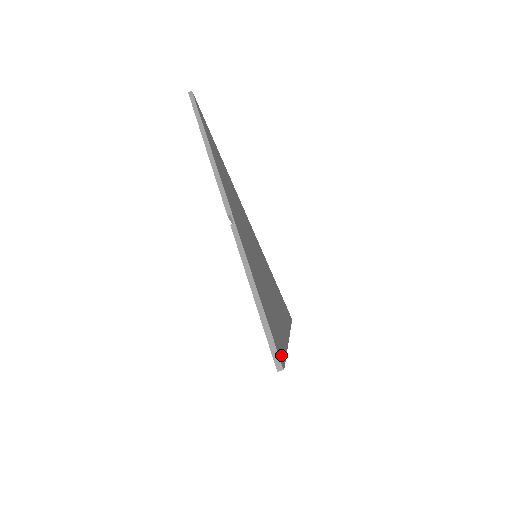
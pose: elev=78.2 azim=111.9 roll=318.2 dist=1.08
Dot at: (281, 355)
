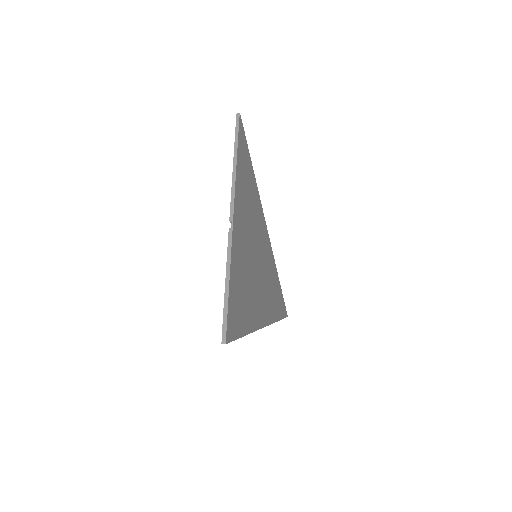
Dot at: (232, 334)
